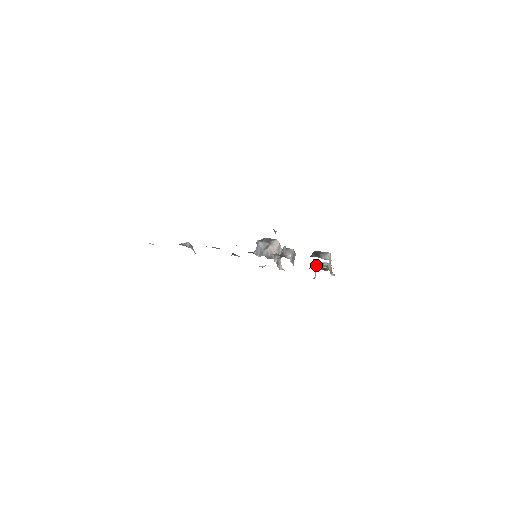
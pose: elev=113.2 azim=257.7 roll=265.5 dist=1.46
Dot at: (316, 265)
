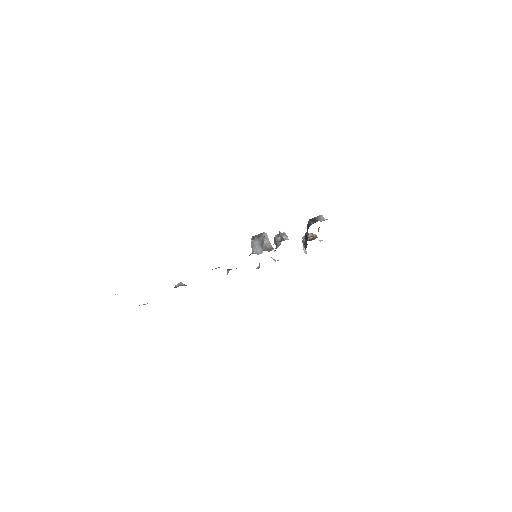
Dot at: (303, 240)
